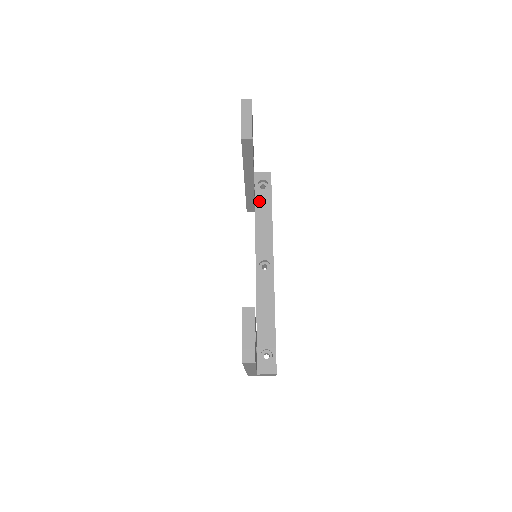
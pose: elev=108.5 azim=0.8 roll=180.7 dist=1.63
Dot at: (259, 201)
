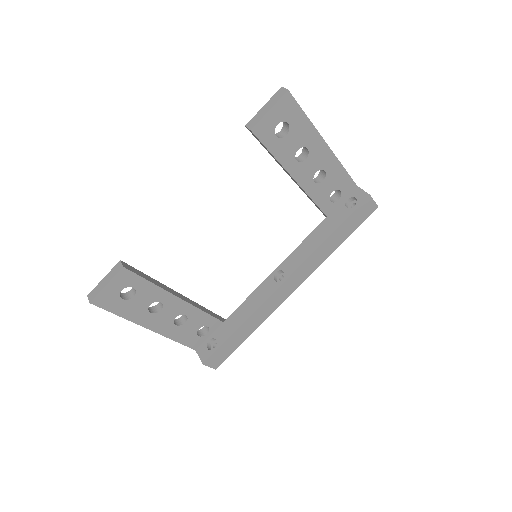
Dot at: (332, 216)
